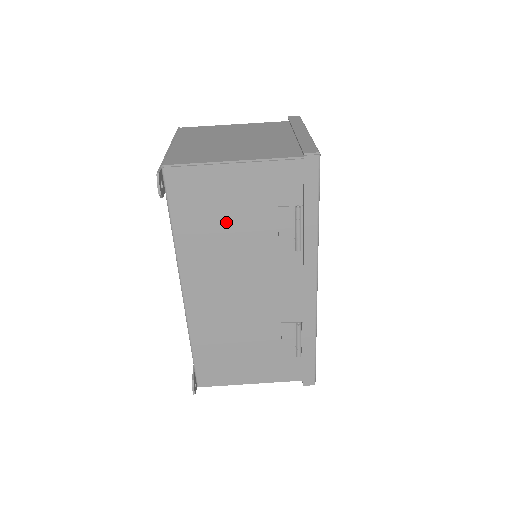
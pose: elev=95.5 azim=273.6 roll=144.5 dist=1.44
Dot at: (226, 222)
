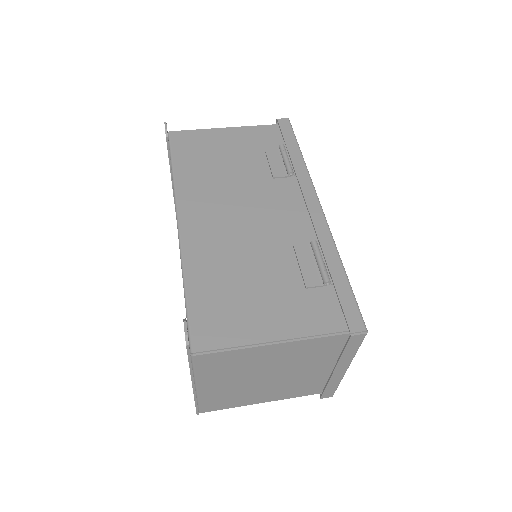
Dot at: (221, 162)
